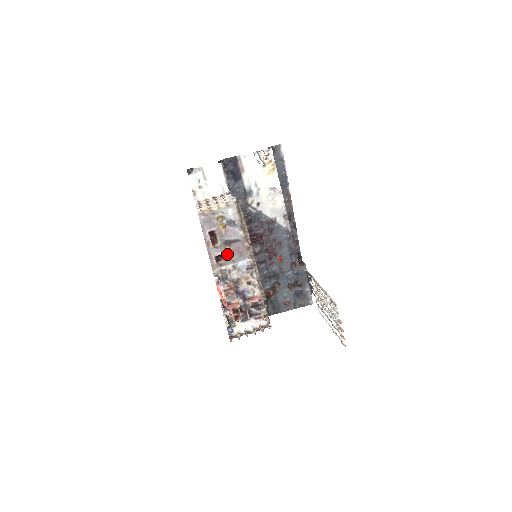
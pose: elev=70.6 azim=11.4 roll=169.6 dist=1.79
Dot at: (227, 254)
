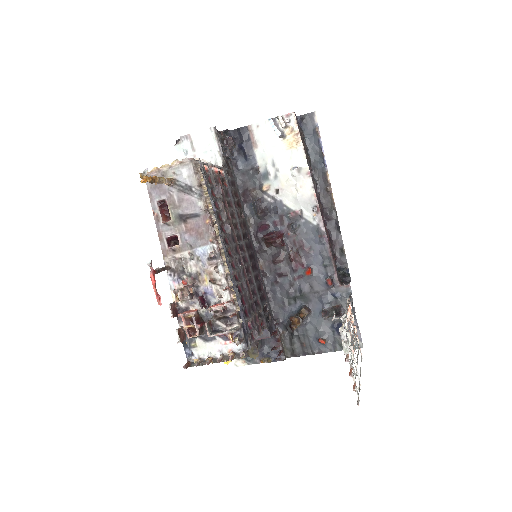
Dot at: (182, 235)
